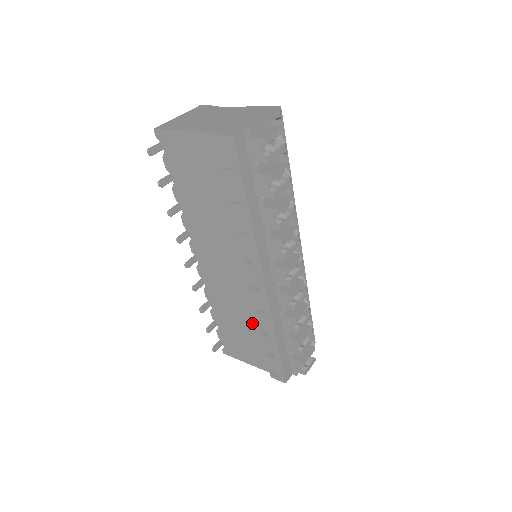
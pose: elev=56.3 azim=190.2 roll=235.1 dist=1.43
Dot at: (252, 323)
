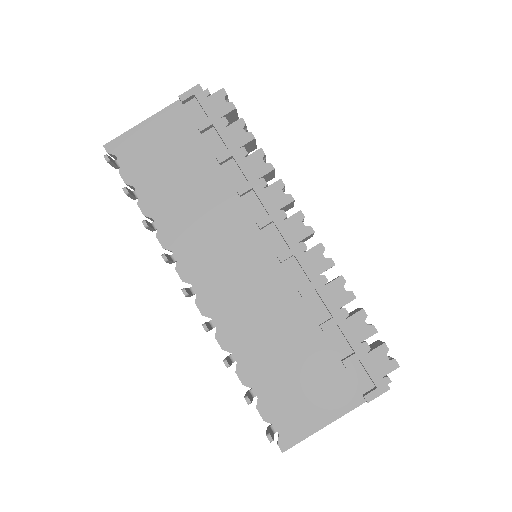
Dot at: (299, 326)
